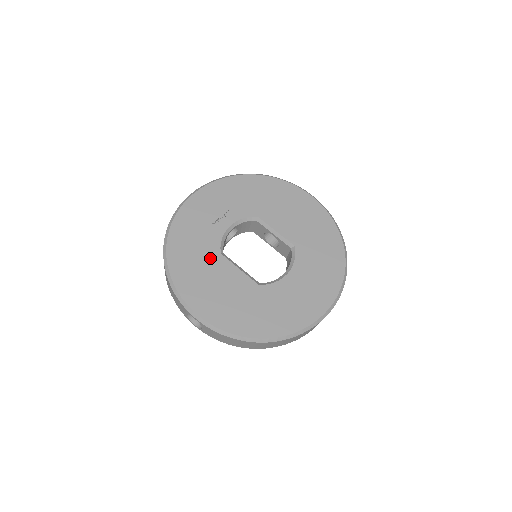
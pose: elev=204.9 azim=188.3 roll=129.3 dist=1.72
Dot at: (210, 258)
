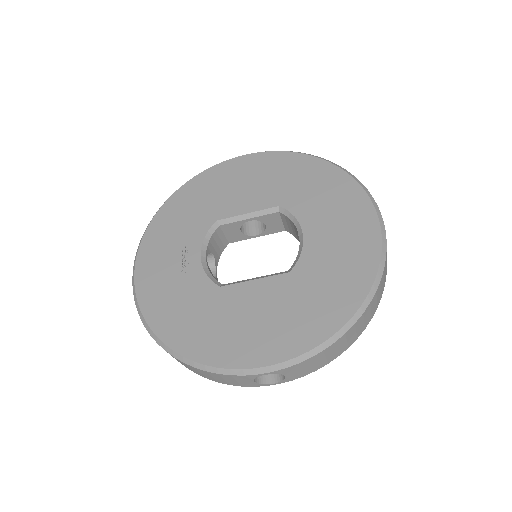
Dot at: (214, 302)
